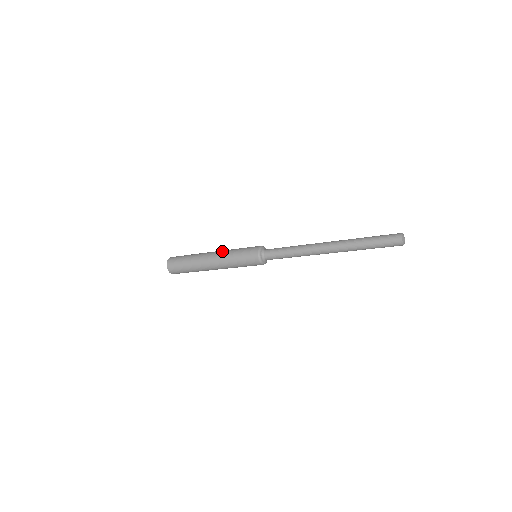
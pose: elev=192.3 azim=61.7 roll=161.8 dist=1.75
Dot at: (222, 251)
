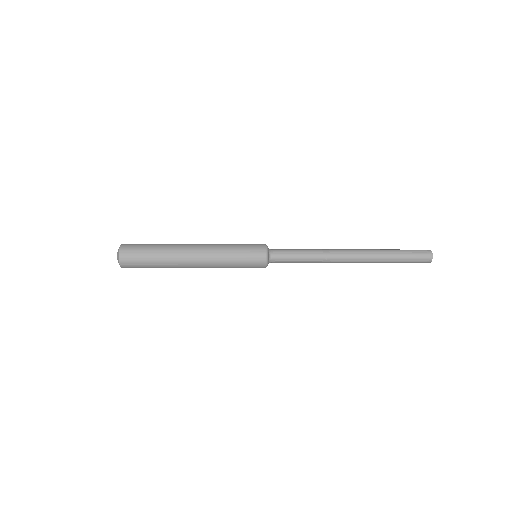
Dot at: (210, 250)
